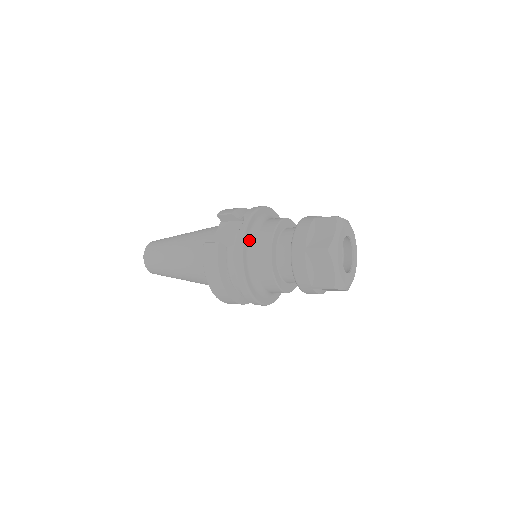
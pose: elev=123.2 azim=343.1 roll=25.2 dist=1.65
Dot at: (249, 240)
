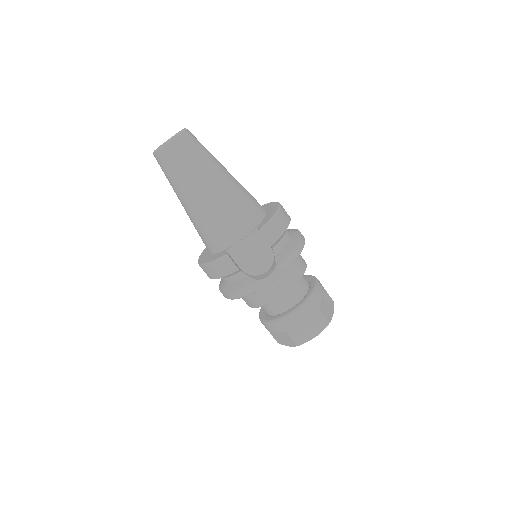
Dot at: occluded
